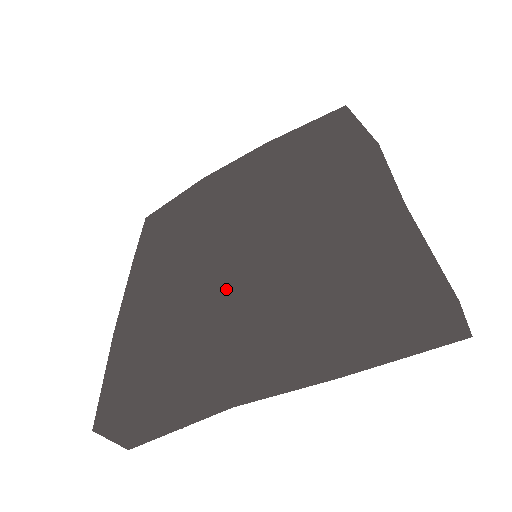
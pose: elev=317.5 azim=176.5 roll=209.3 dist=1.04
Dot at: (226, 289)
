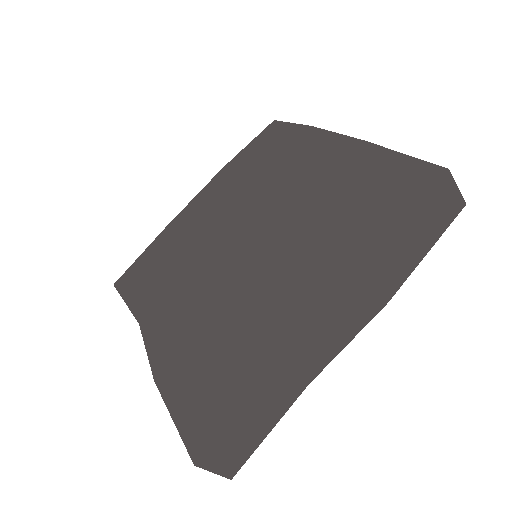
Dot at: (192, 277)
